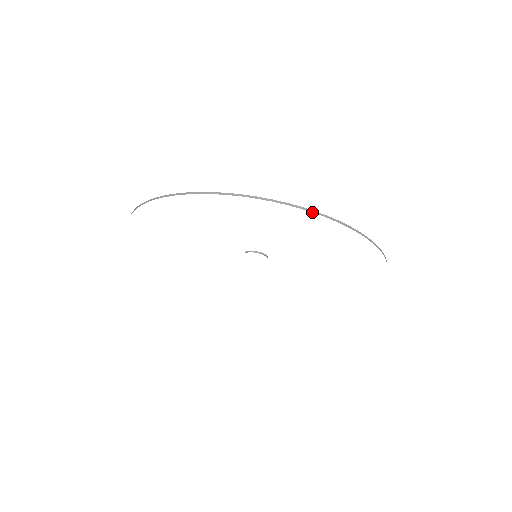
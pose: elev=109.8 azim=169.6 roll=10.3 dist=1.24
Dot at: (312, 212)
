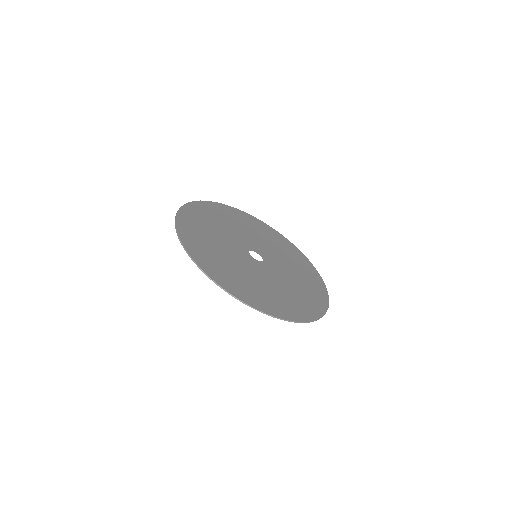
Dot at: occluded
